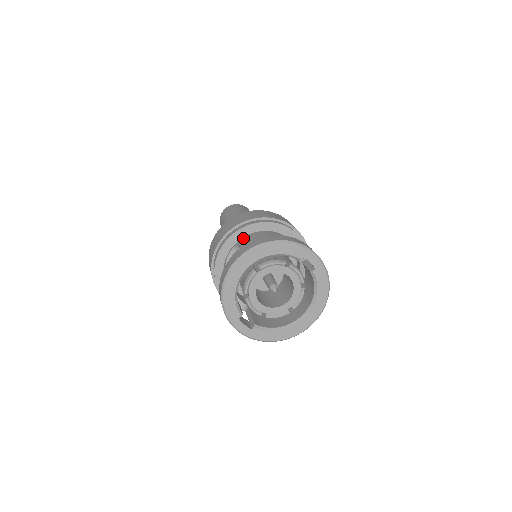
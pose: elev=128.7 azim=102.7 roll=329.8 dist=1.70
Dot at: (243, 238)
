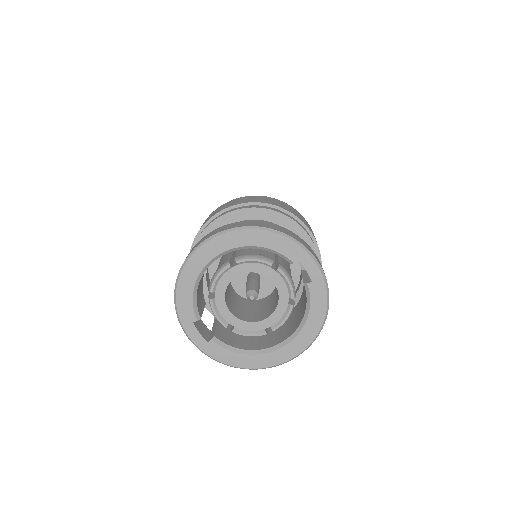
Dot at: occluded
